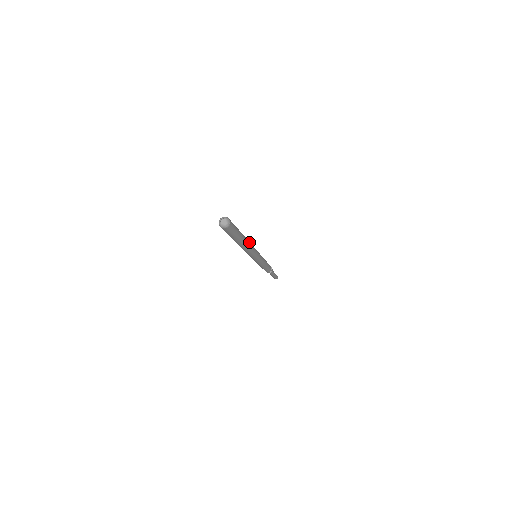
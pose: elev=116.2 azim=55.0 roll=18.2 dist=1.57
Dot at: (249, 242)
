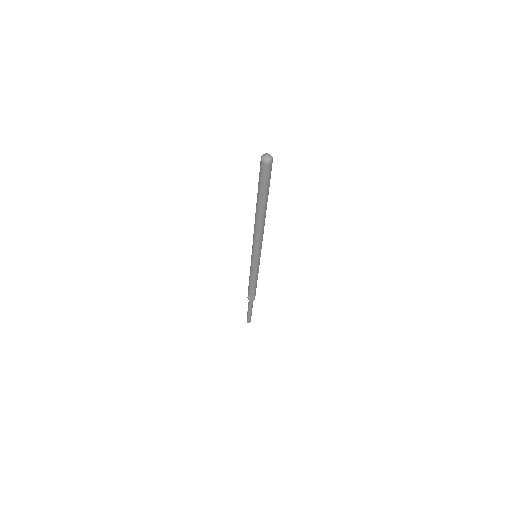
Dot at: occluded
